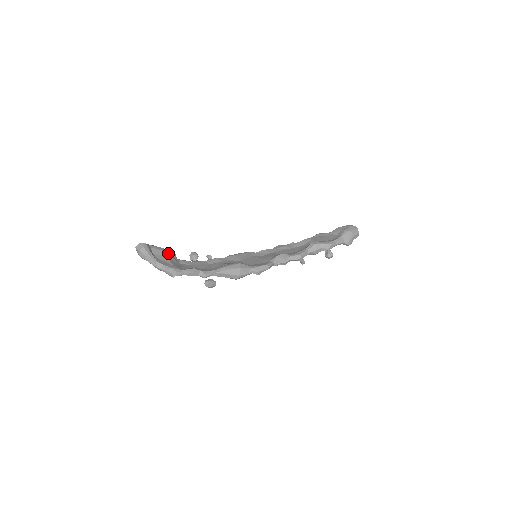
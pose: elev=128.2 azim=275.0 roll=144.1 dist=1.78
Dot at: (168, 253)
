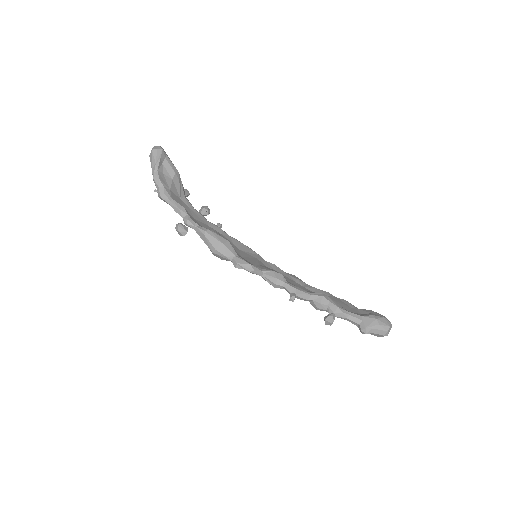
Dot at: (179, 180)
